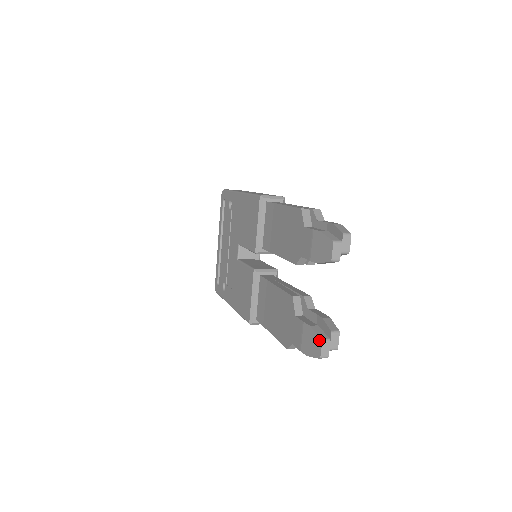
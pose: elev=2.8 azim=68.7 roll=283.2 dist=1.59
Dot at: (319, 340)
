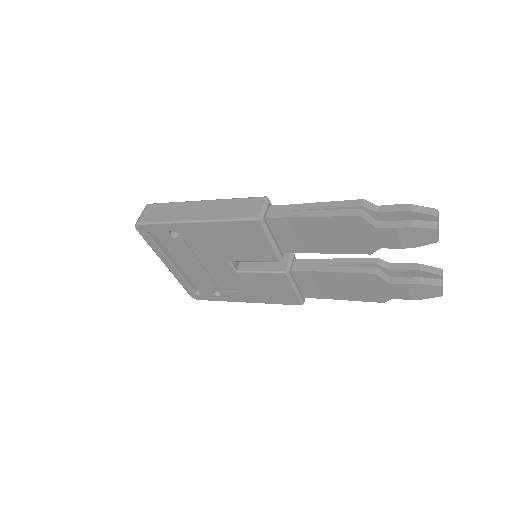
Dot at: (438, 288)
